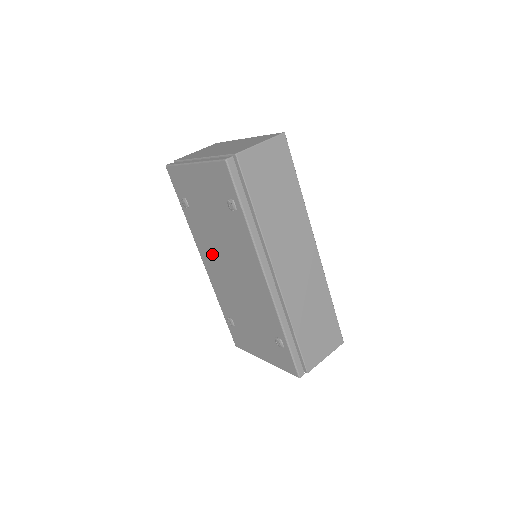
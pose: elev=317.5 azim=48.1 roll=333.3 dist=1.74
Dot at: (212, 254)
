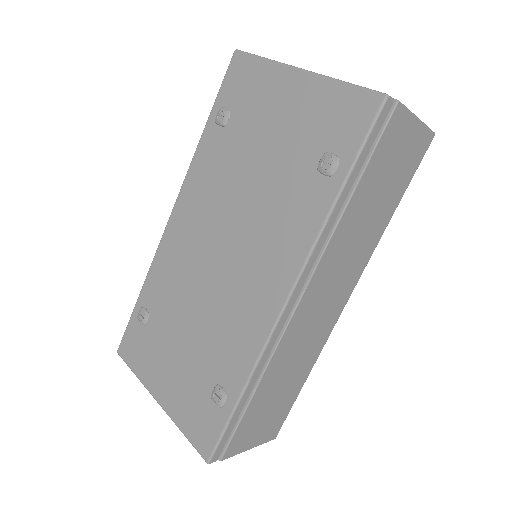
Dot at: (204, 210)
